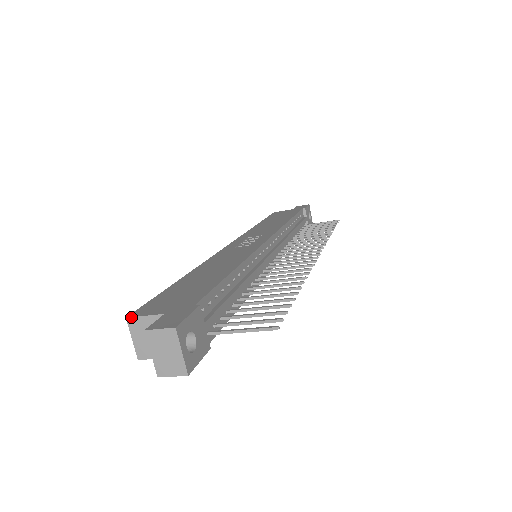
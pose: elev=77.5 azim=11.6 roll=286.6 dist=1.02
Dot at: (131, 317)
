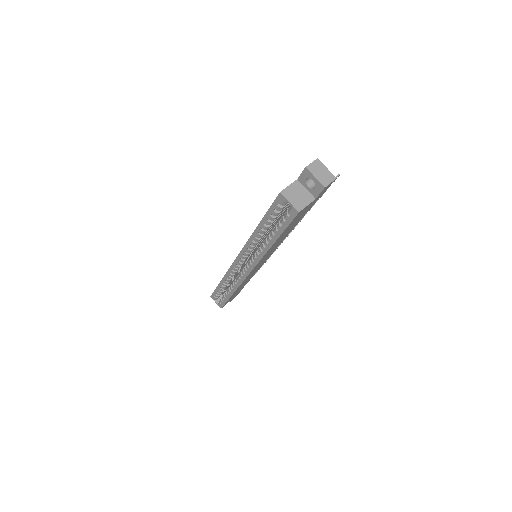
Dot at: (282, 190)
